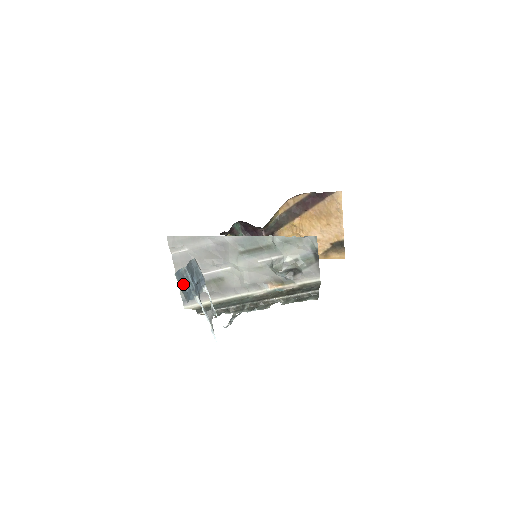
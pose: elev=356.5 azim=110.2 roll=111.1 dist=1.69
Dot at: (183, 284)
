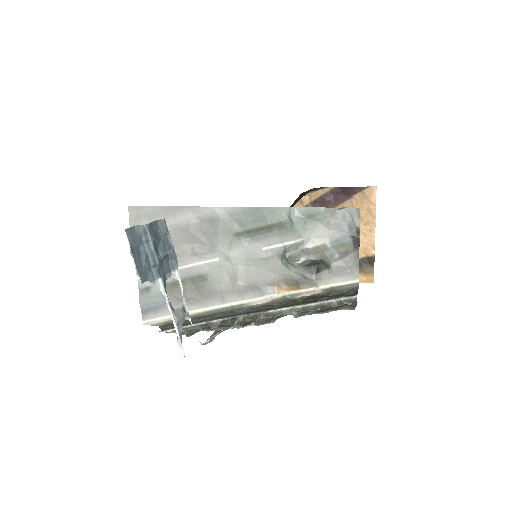
Dot at: (138, 251)
